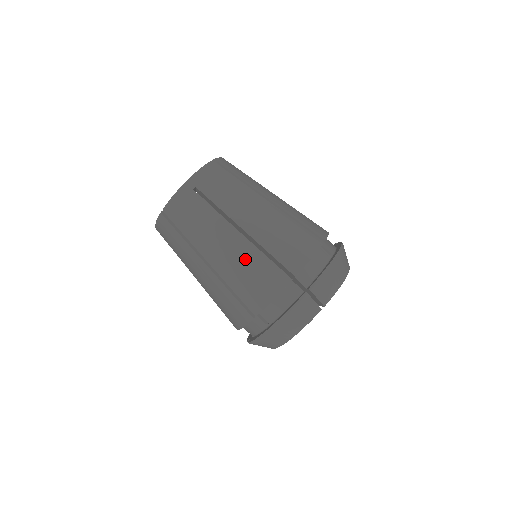
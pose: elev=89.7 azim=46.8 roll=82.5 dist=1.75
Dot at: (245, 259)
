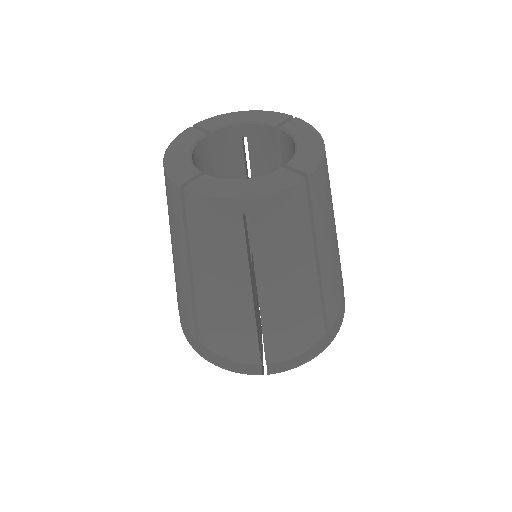
Dot at: (233, 316)
